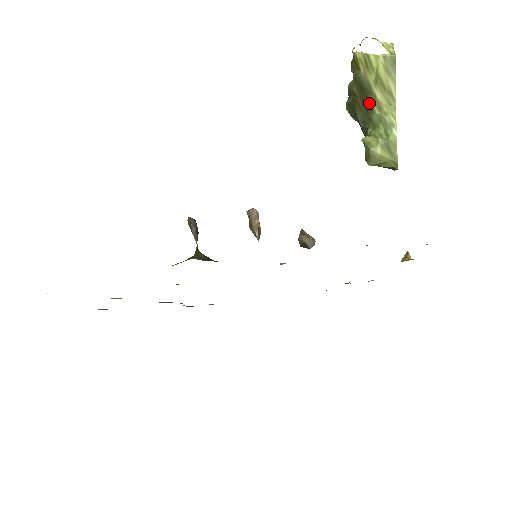
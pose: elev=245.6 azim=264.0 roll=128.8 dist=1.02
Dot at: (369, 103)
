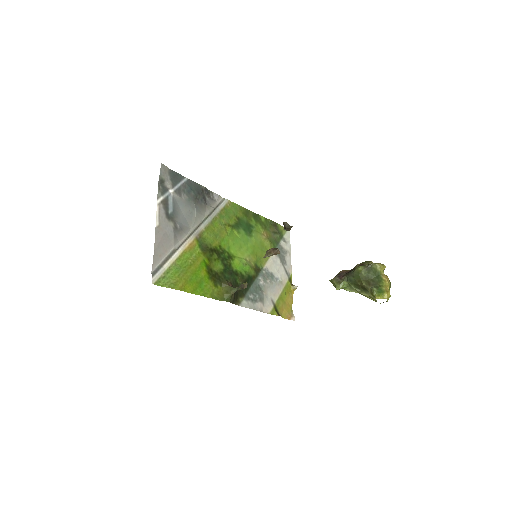
Dot at: (358, 288)
